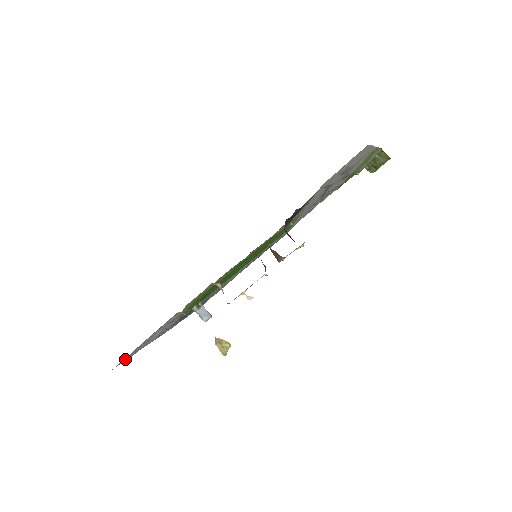
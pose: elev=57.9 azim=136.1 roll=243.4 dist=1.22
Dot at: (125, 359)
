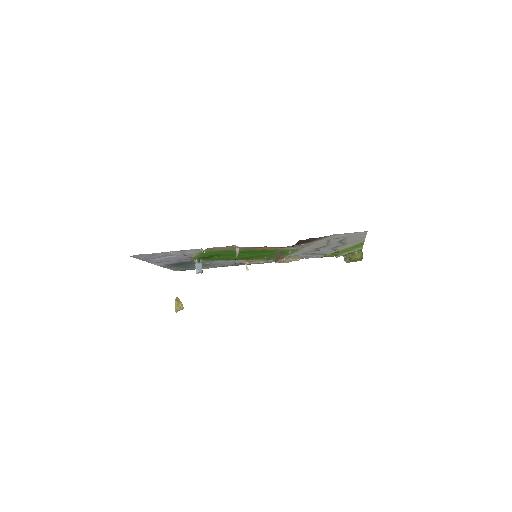
Dot at: (140, 256)
